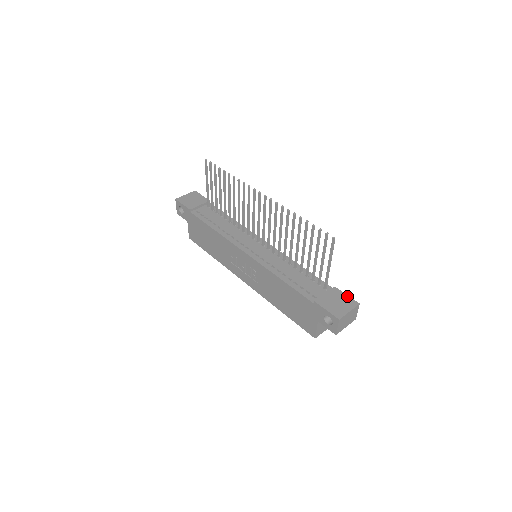
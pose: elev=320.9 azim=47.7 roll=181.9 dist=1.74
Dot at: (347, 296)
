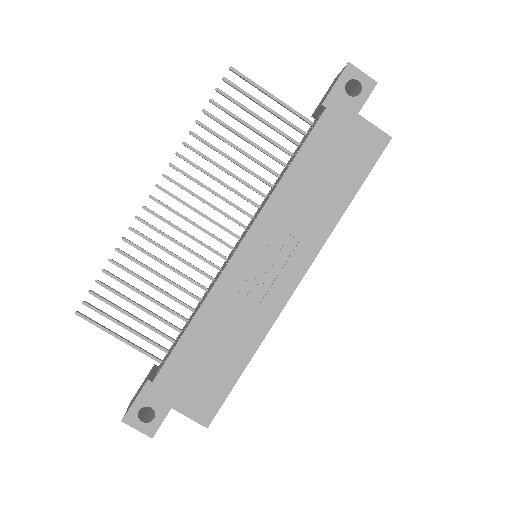
Dot at: (324, 95)
